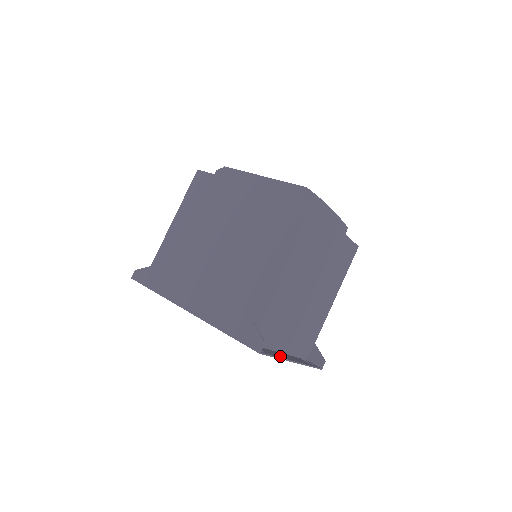
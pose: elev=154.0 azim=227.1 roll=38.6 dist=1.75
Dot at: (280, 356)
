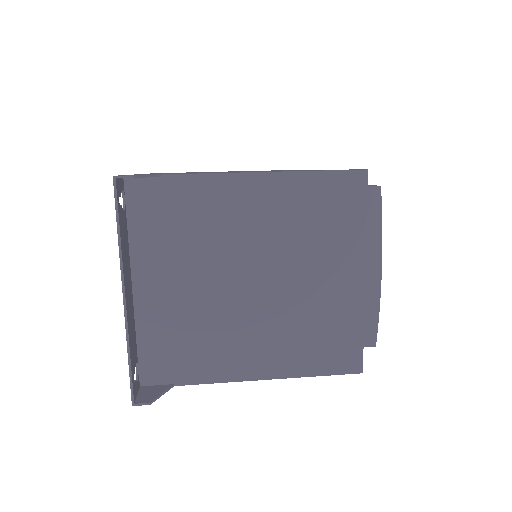
Dot at: (124, 255)
